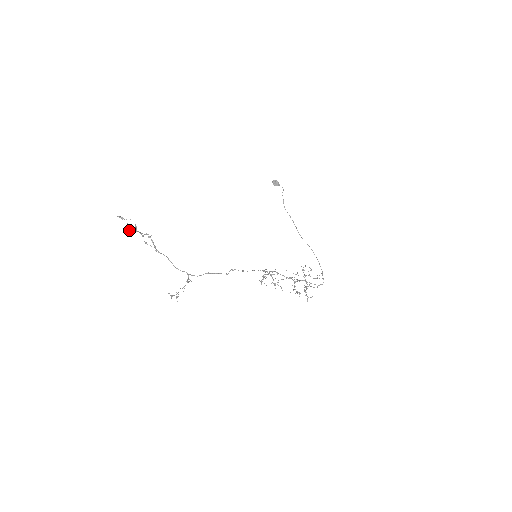
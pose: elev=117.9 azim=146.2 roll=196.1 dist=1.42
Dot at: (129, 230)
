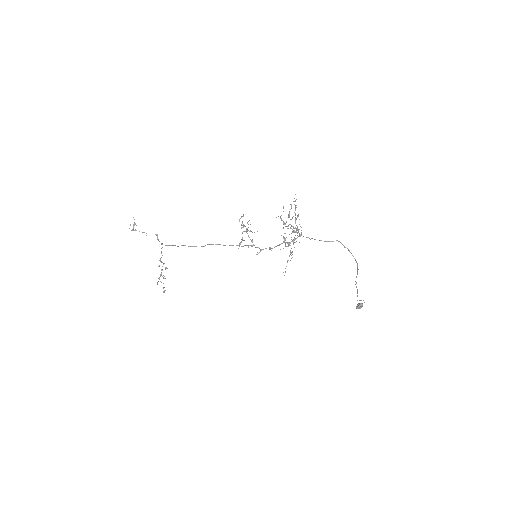
Dot at: occluded
